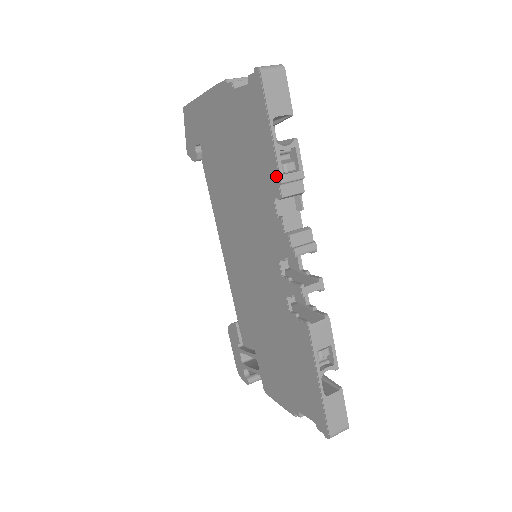
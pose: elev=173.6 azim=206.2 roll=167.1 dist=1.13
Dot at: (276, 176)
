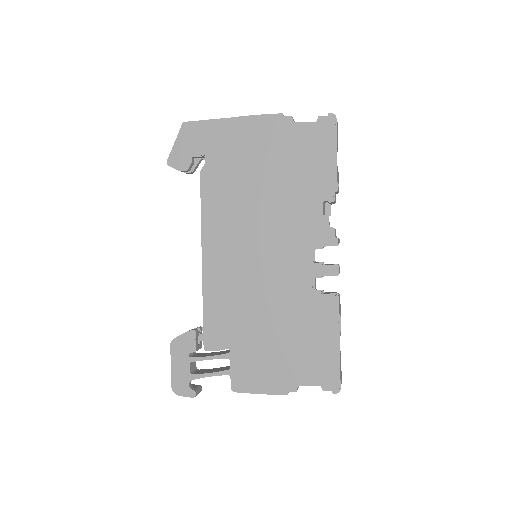
Dot at: (332, 186)
